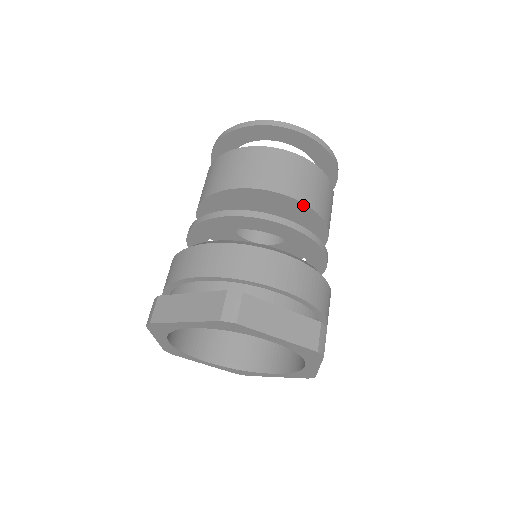
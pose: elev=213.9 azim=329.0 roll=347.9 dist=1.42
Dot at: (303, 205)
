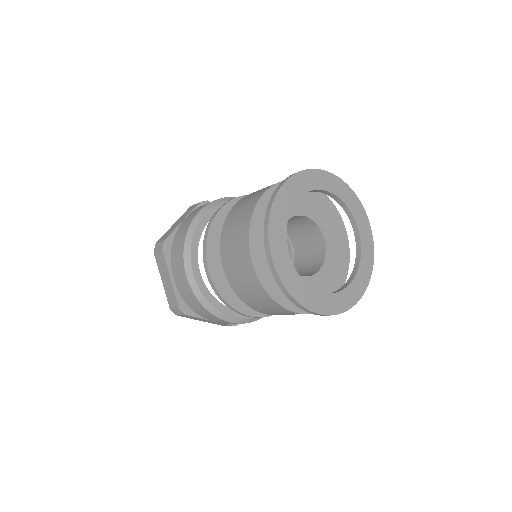
Dot at: occluded
